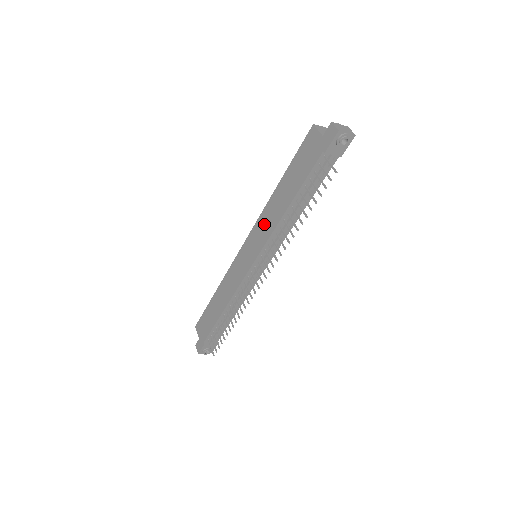
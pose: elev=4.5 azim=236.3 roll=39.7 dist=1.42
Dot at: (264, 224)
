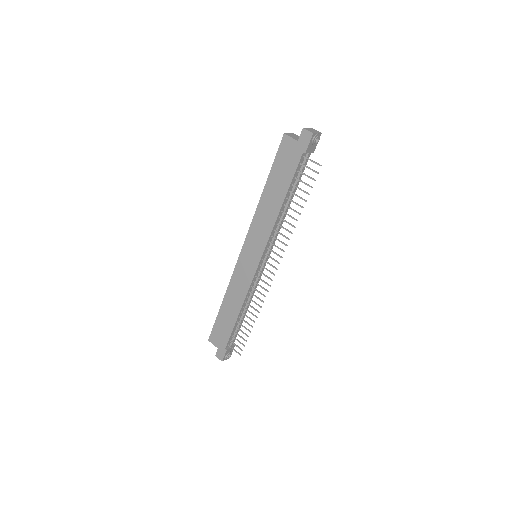
Dot at: (260, 227)
